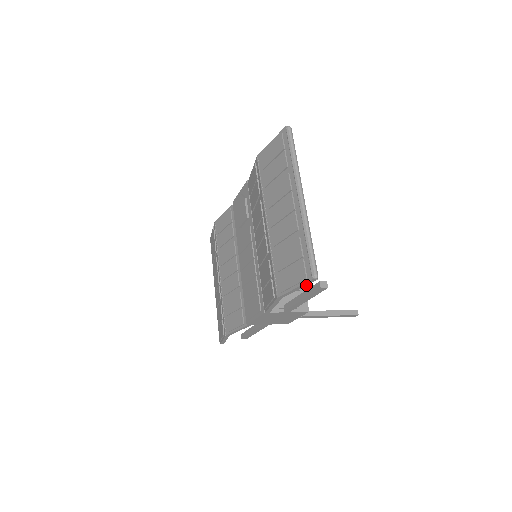
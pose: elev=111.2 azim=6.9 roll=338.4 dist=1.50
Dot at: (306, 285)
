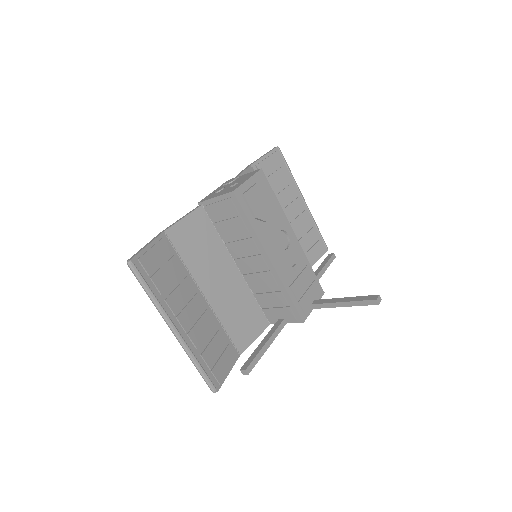
Dot at: (224, 380)
